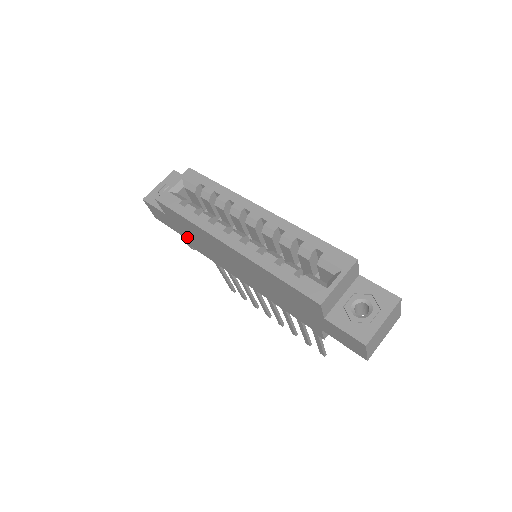
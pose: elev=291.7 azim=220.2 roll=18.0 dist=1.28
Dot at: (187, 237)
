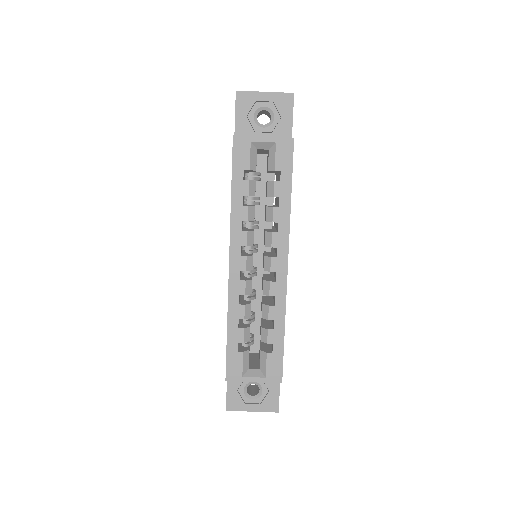
Dot at: occluded
